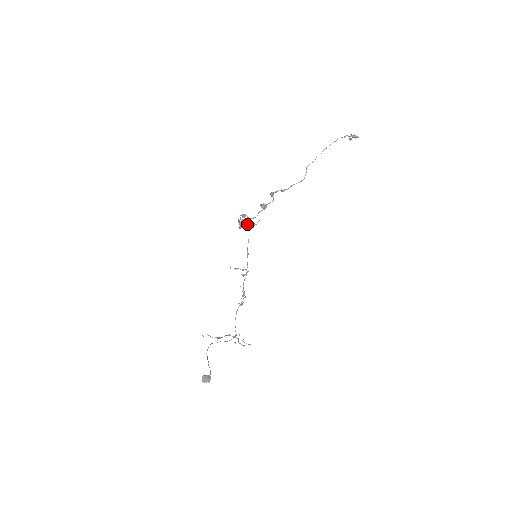
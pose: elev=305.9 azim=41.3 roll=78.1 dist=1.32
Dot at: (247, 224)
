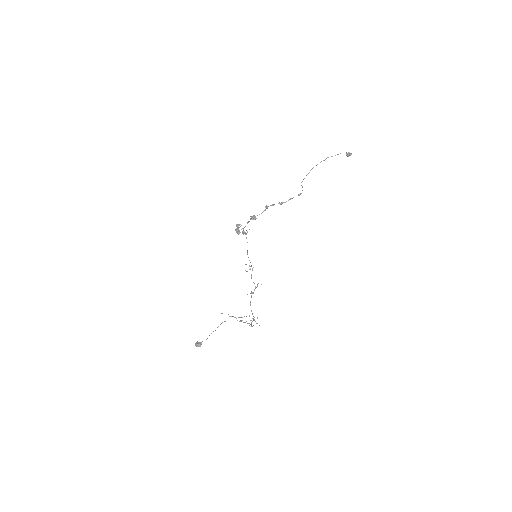
Dot at: occluded
